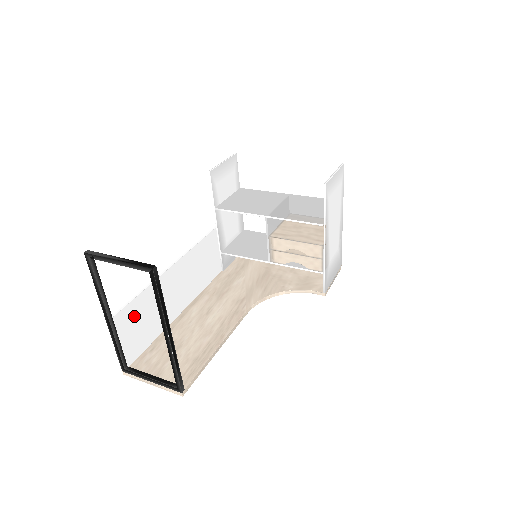
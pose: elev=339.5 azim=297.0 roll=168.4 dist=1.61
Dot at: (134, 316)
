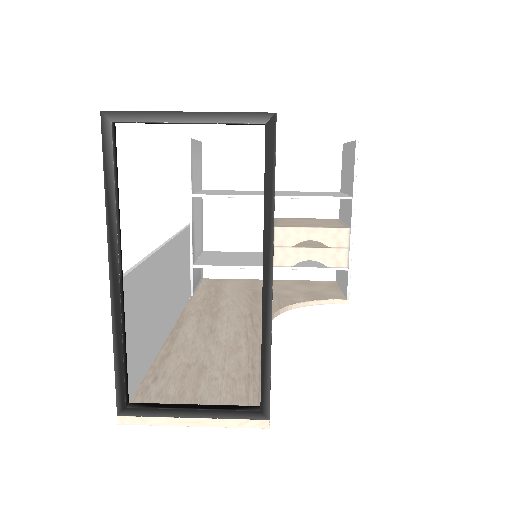
Dot at: (136, 301)
